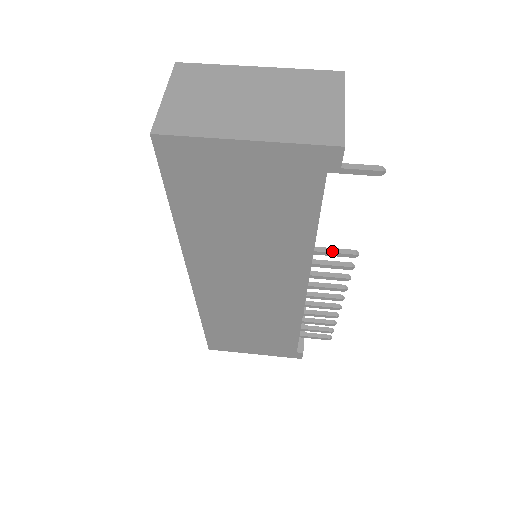
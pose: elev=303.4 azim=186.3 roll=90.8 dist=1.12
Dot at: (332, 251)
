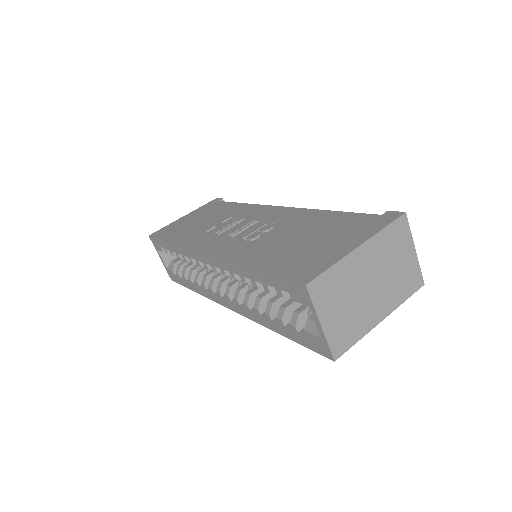
Dot at: occluded
